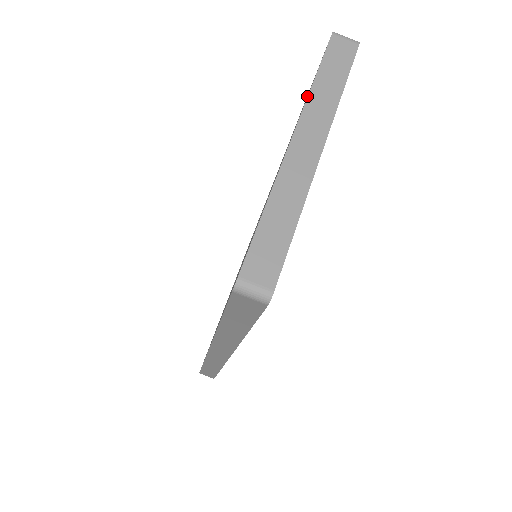
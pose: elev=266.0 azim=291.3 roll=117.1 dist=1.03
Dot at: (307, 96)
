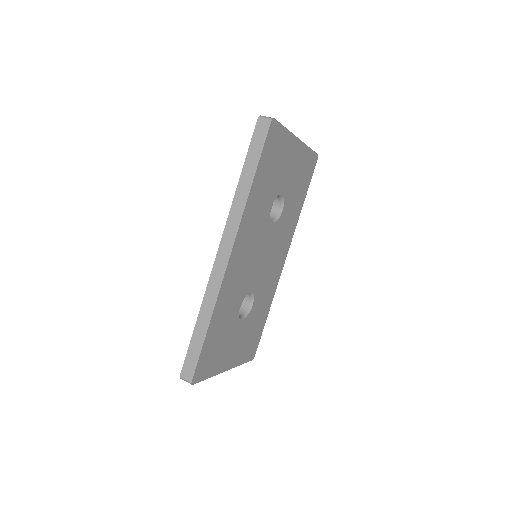
Dot at: occluded
